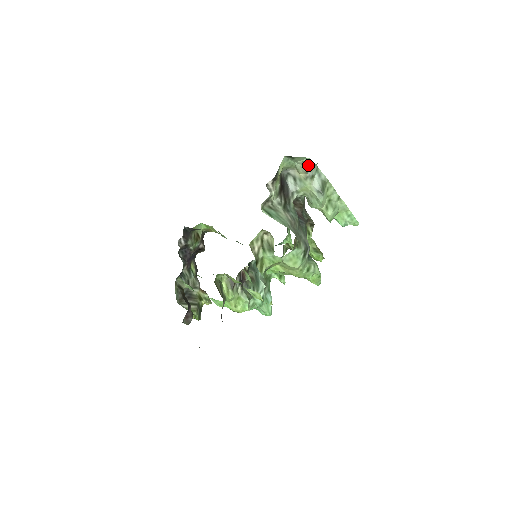
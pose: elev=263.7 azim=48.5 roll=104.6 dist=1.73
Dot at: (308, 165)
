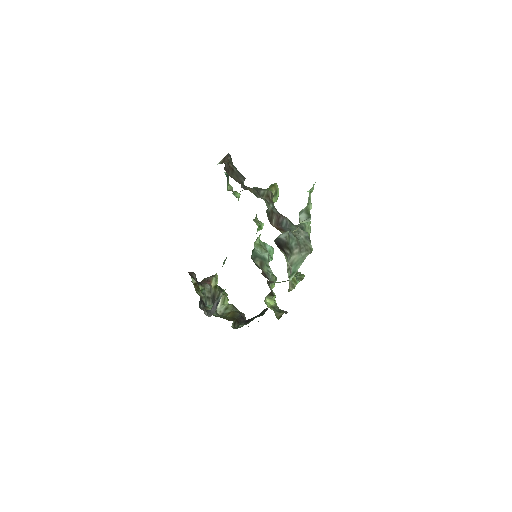
Dot at: occluded
